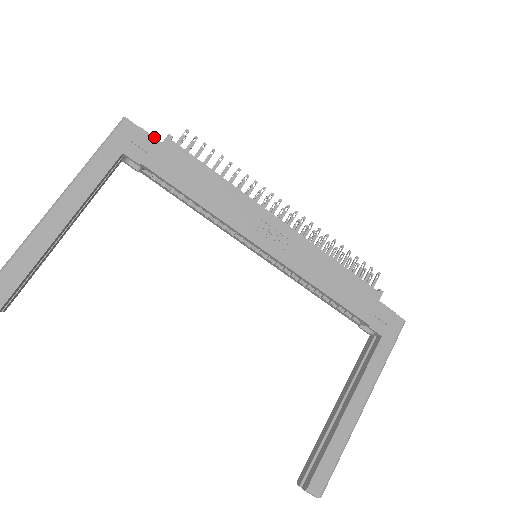
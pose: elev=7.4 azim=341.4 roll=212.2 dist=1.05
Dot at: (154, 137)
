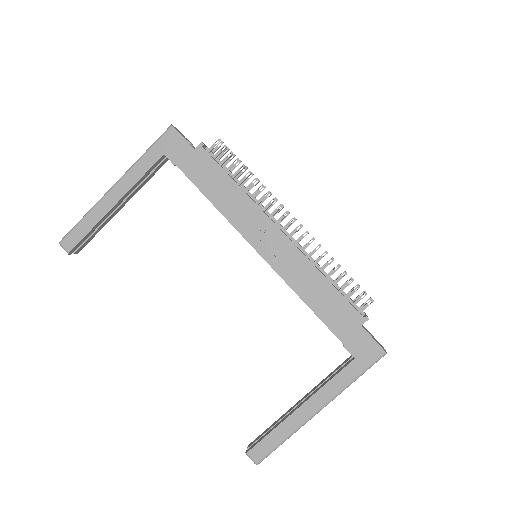
Dot at: (189, 144)
